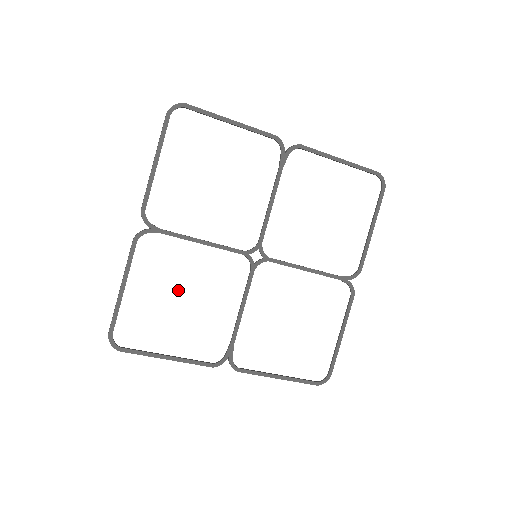
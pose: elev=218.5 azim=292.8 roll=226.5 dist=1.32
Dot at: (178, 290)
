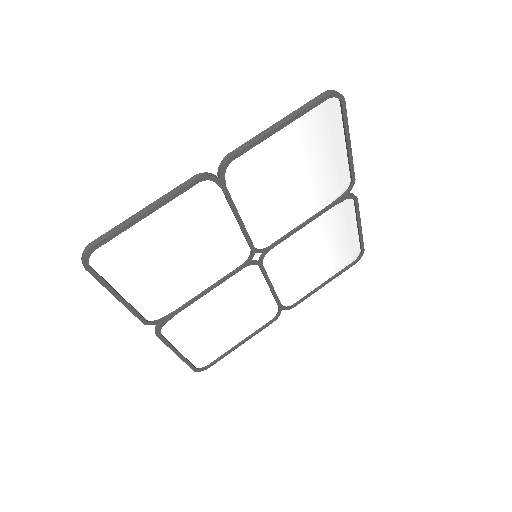
Dot at: (184, 245)
